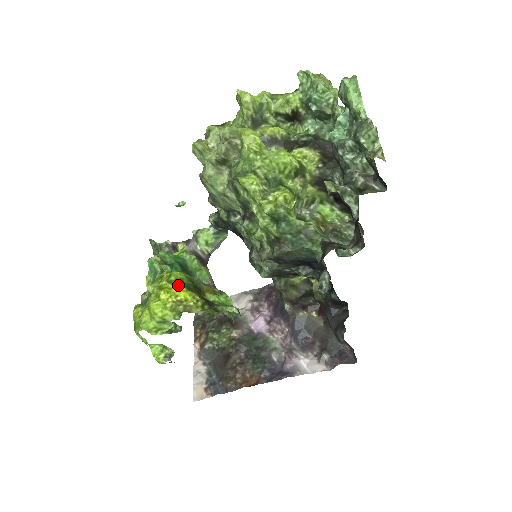
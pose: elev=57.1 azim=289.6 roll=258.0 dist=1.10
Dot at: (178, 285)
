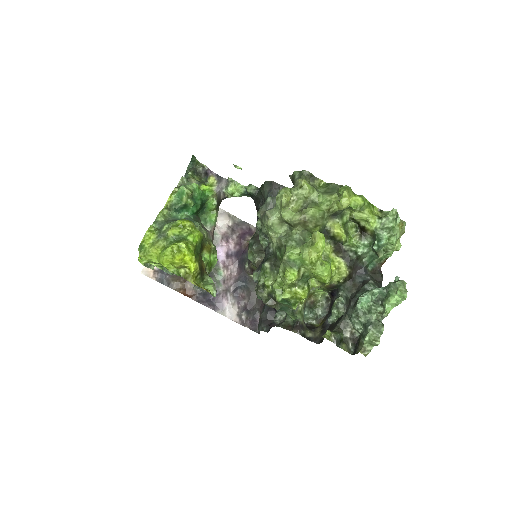
Dot at: (191, 252)
